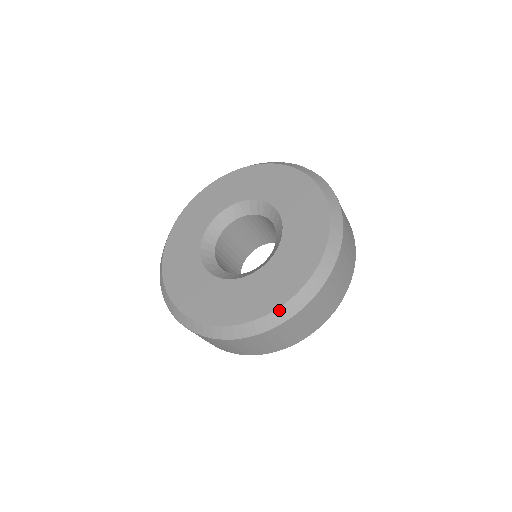
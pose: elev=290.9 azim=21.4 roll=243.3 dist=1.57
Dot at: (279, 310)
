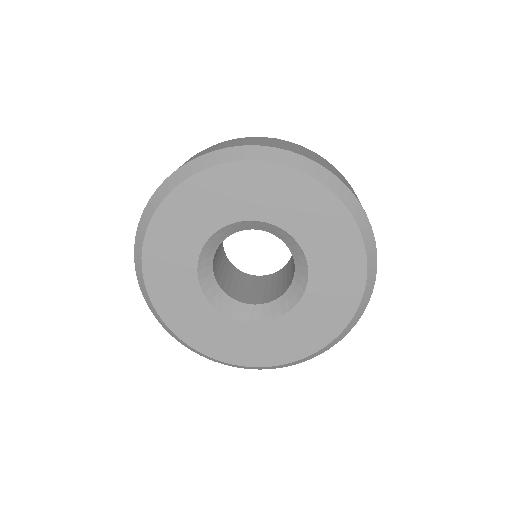
Dot at: (359, 309)
